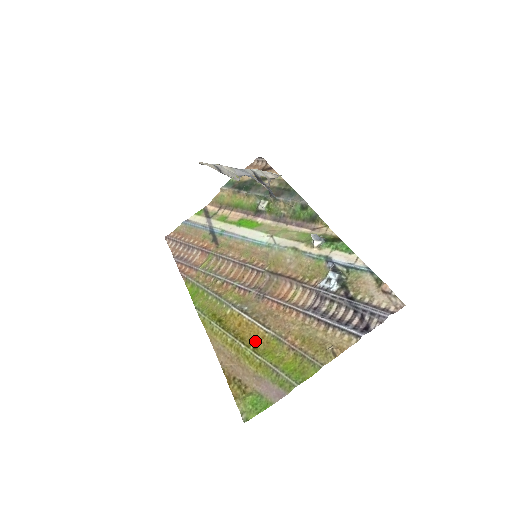
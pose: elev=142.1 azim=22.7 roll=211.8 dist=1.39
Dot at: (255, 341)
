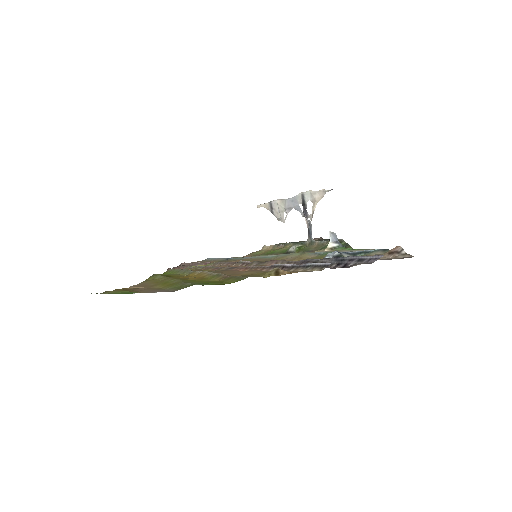
Dot at: (189, 278)
